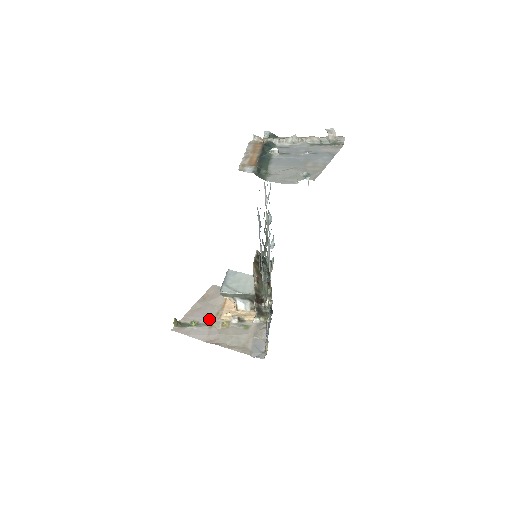
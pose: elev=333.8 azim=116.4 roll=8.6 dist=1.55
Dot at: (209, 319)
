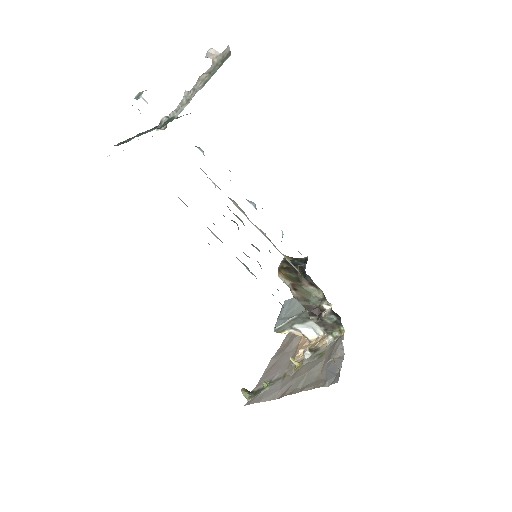
Dot at: (282, 370)
